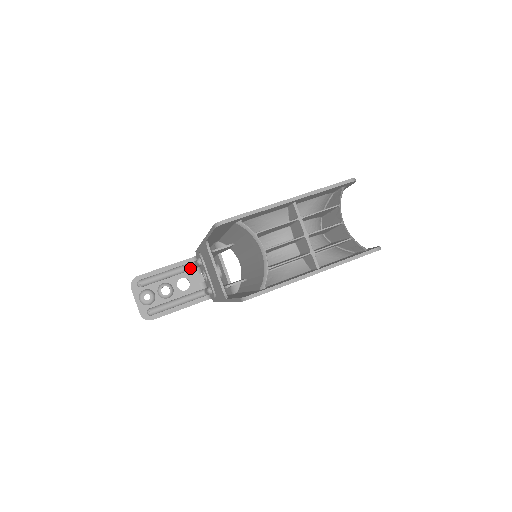
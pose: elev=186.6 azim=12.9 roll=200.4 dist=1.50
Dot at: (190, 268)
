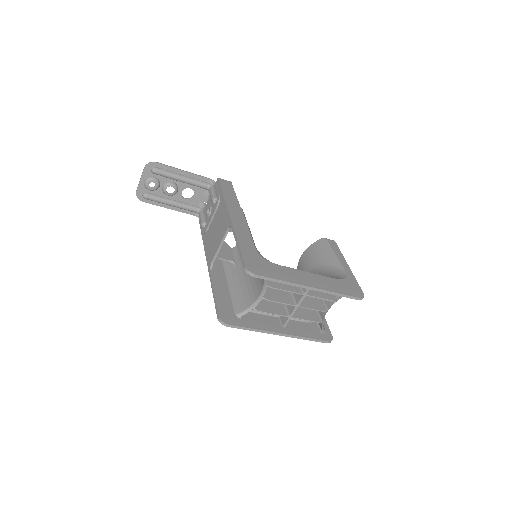
Dot at: (203, 187)
